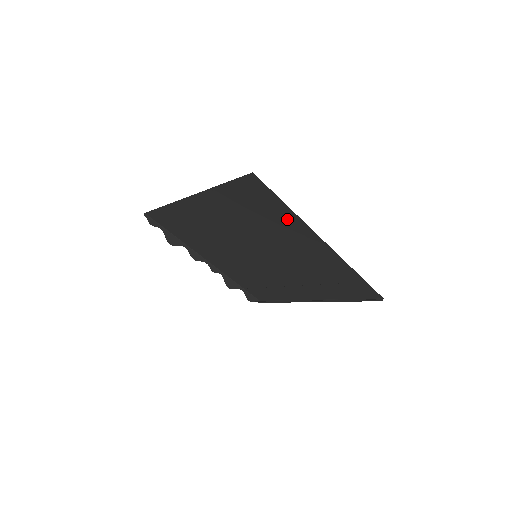
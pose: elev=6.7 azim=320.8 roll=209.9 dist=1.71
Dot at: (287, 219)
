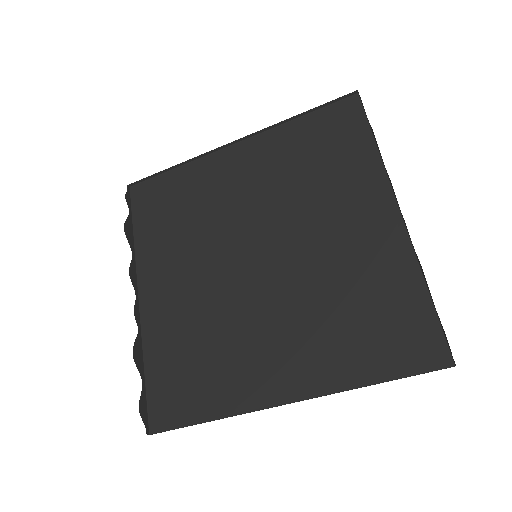
Dot at: (360, 168)
